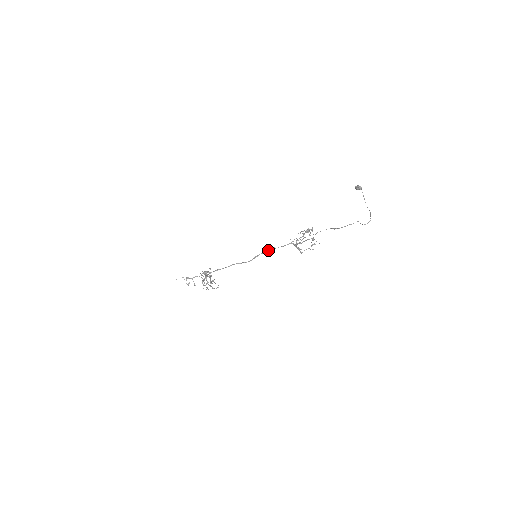
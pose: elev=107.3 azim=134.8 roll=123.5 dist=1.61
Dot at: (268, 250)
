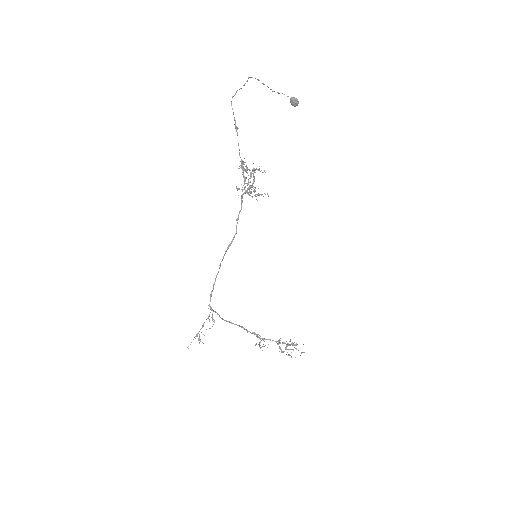
Dot at: (236, 229)
